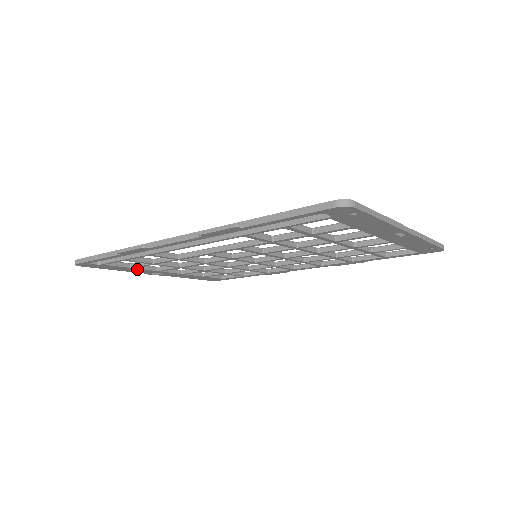
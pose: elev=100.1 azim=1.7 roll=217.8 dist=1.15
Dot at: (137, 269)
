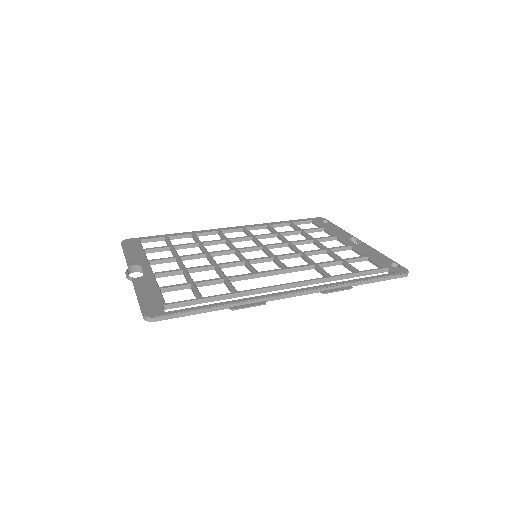
Dot at: occluded
